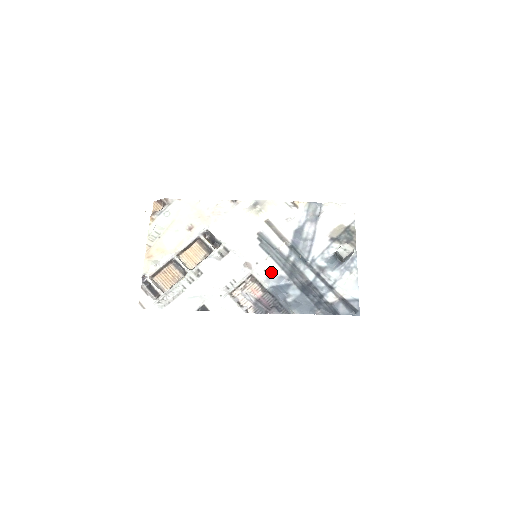
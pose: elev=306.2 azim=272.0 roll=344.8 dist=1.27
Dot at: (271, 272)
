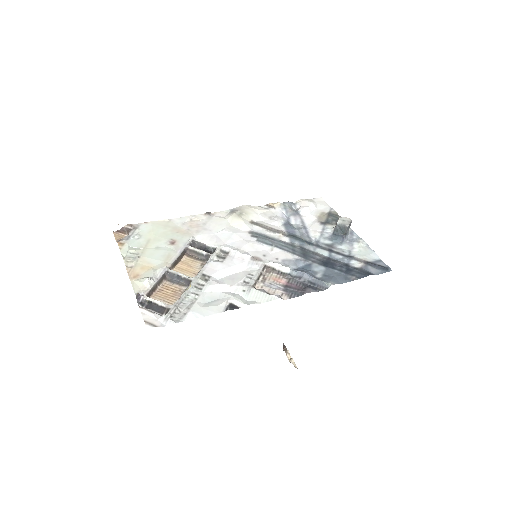
Dot at: (284, 258)
